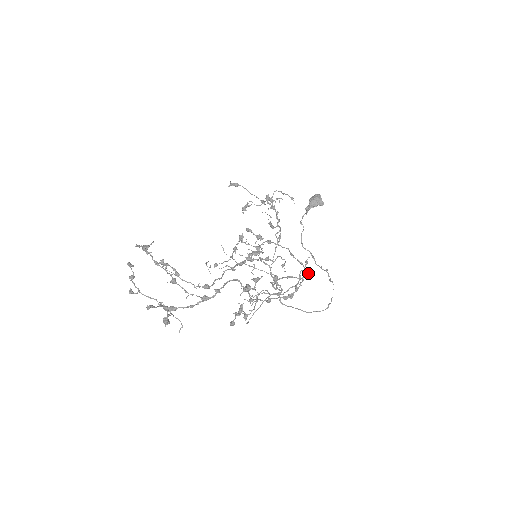
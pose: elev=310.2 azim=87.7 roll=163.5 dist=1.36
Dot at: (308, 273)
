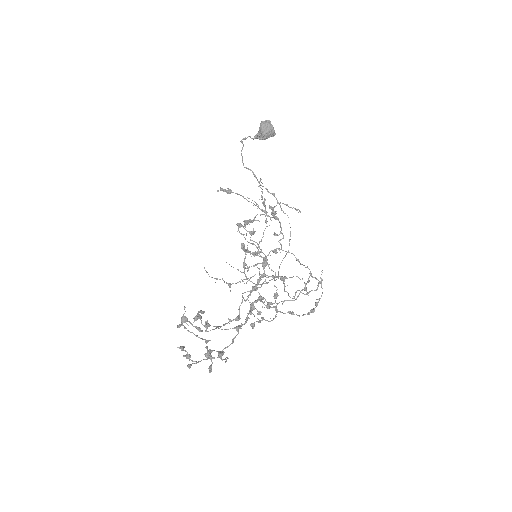
Dot at: (320, 283)
